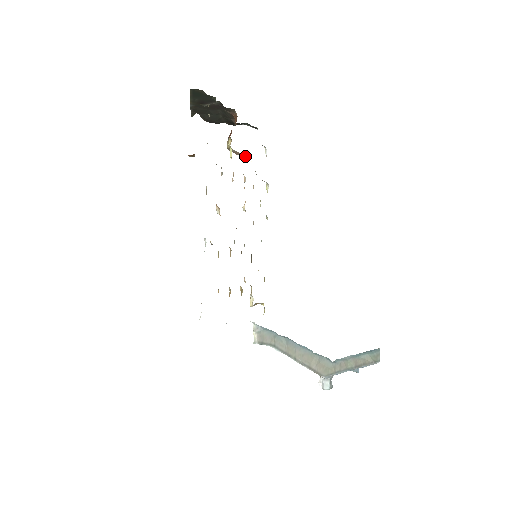
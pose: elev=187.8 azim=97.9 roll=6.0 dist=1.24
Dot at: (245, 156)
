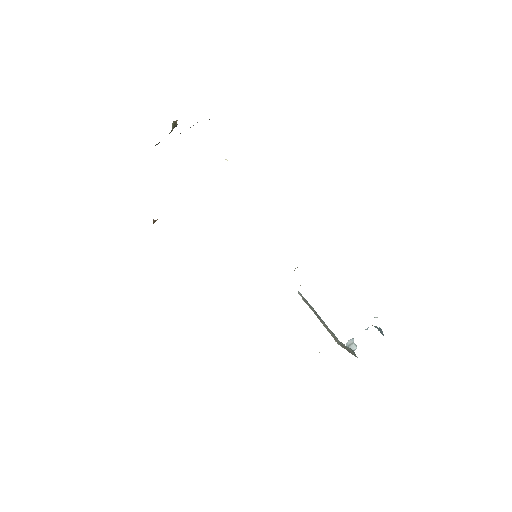
Dot at: occluded
